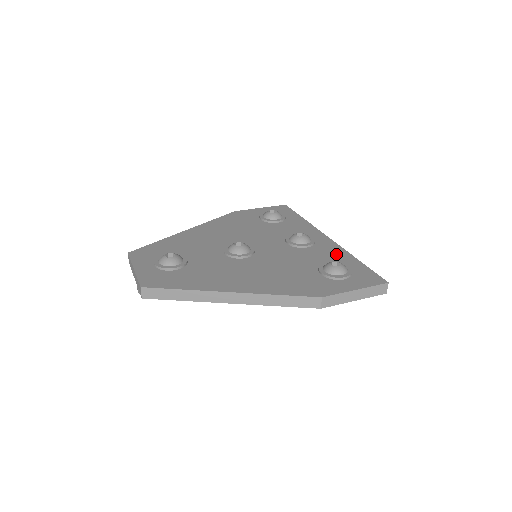
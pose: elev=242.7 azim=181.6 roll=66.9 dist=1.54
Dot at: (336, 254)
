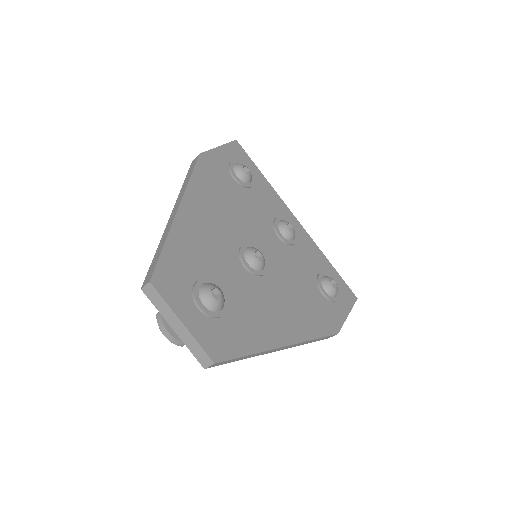
Dot at: (316, 255)
